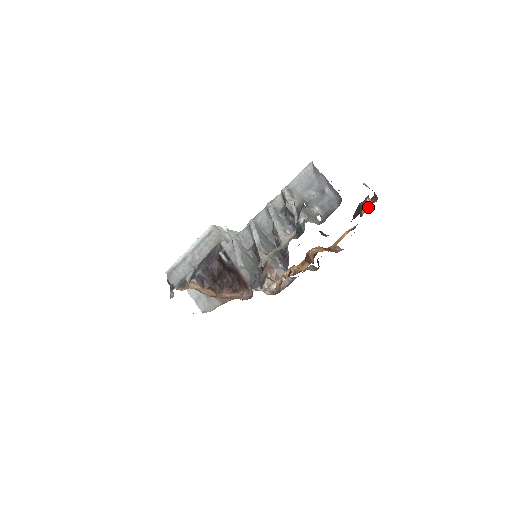
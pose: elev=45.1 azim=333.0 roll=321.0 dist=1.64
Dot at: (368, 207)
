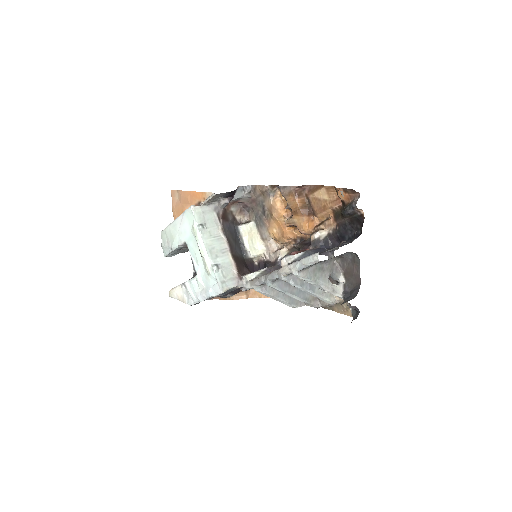
Dot at: (350, 198)
